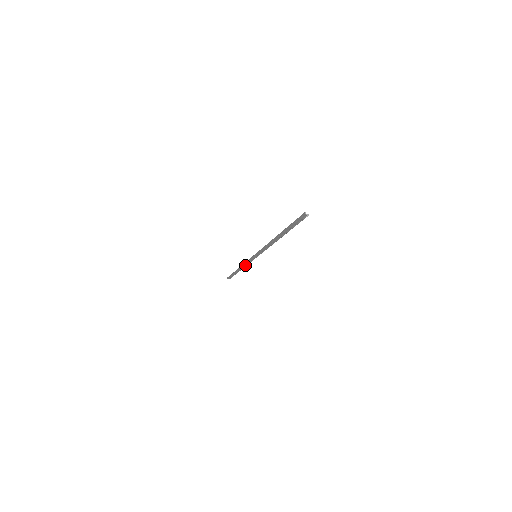
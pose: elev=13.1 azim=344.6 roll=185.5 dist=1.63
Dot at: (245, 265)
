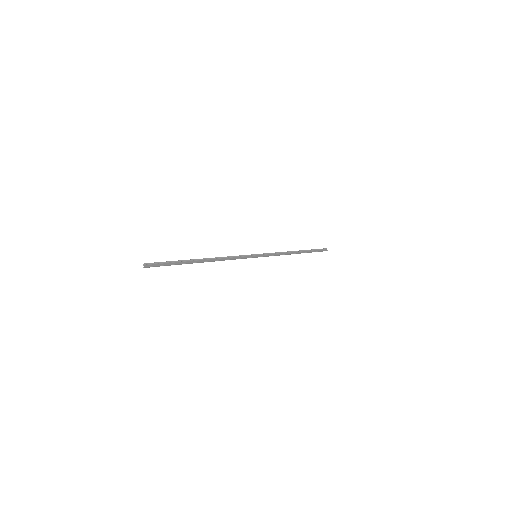
Dot at: (284, 254)
